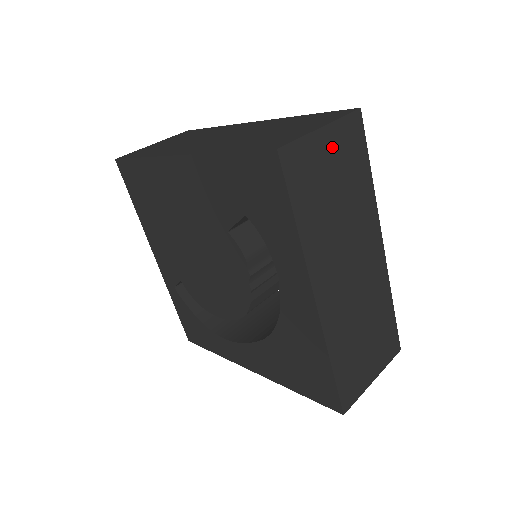
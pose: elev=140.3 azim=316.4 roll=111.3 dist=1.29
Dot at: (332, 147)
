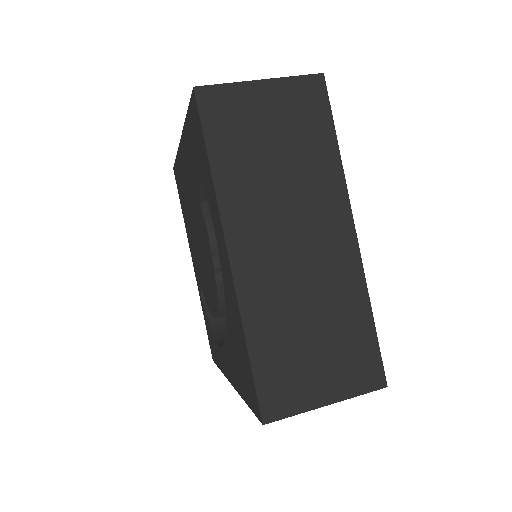
Dot at: (274, 102)
